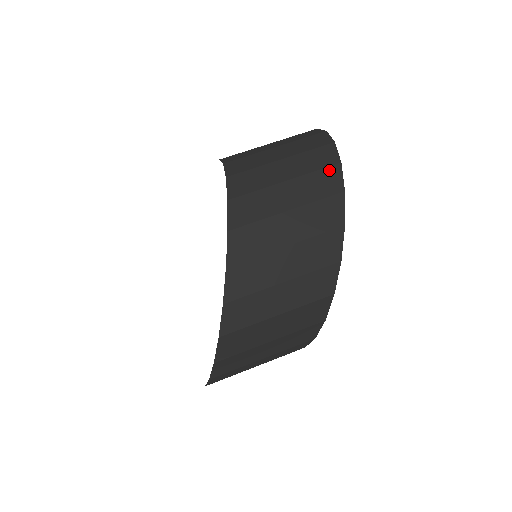
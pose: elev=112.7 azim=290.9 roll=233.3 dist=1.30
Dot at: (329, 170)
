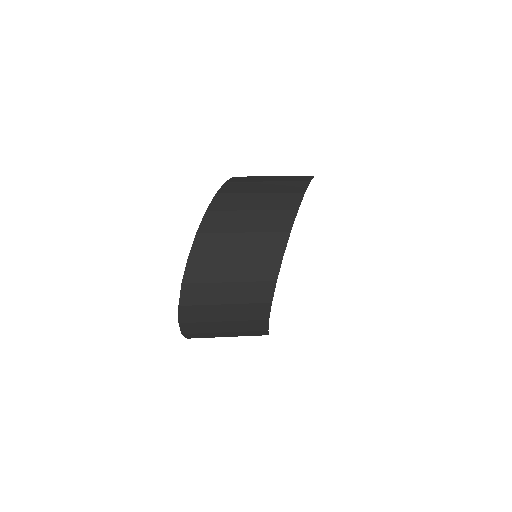
Dot at: occluded
